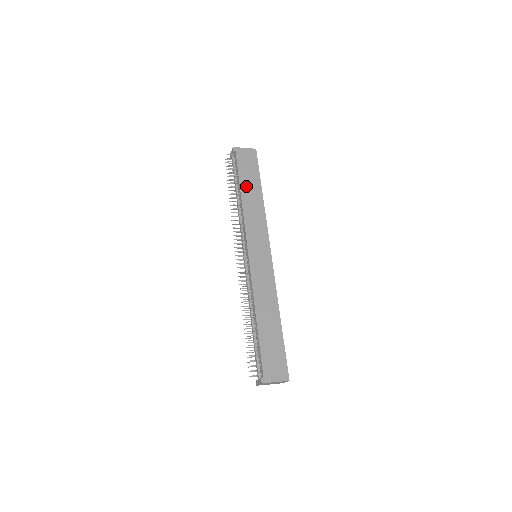
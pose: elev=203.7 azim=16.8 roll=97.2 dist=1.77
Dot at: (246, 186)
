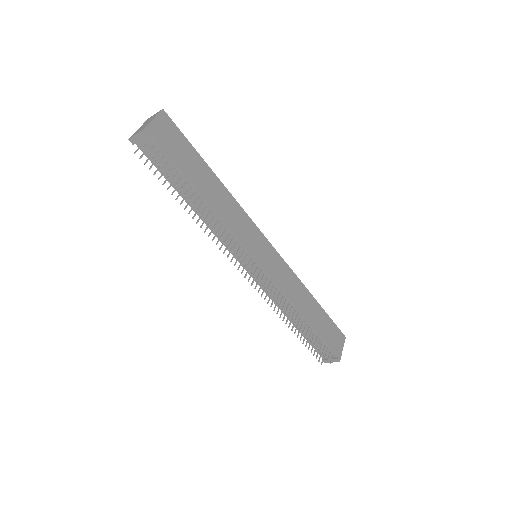
Dot at: (199, 181)
